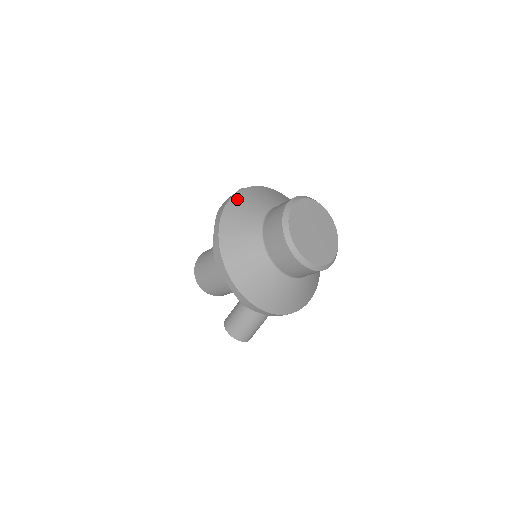
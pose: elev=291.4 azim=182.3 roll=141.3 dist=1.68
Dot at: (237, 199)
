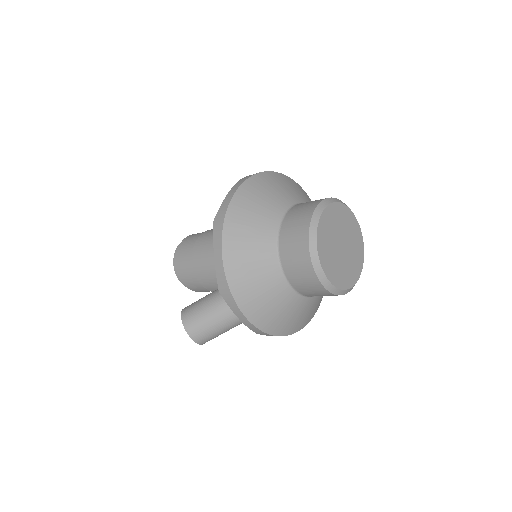
Dot at: (270, 176)
